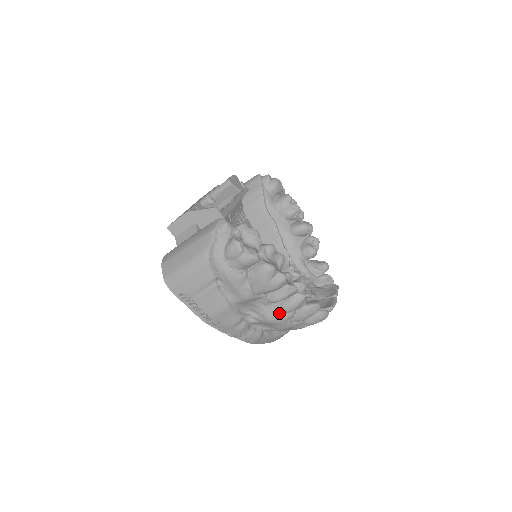
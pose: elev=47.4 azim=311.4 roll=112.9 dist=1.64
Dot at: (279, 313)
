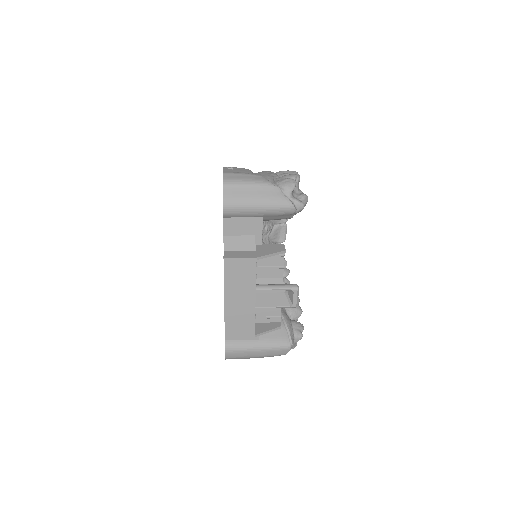
Dot at: occluded
